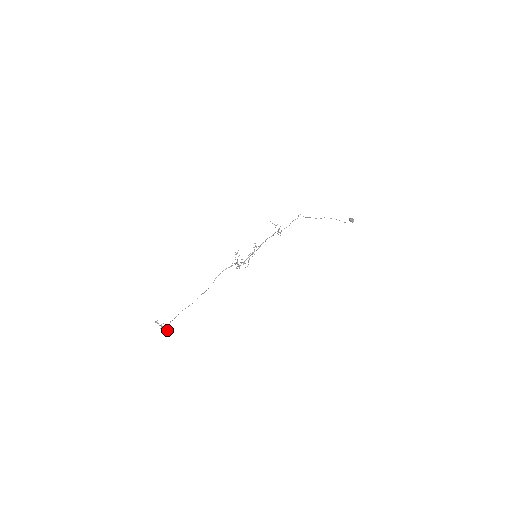
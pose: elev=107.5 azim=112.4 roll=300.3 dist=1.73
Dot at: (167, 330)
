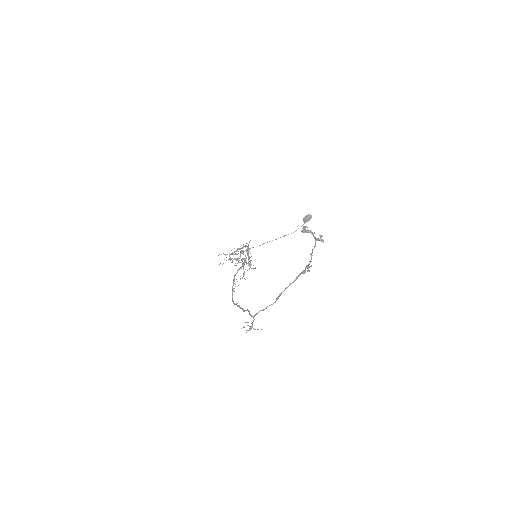
Dot at: (308, 269)
